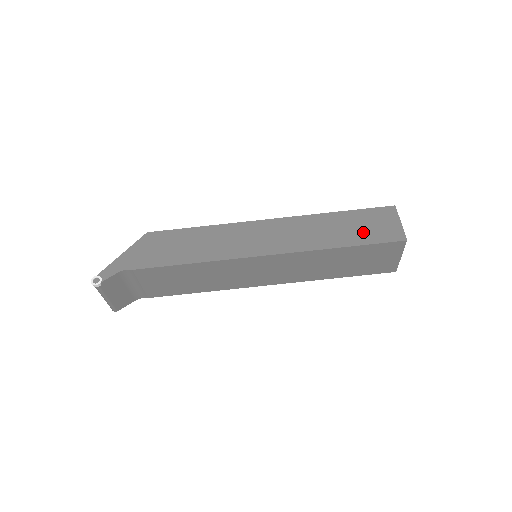
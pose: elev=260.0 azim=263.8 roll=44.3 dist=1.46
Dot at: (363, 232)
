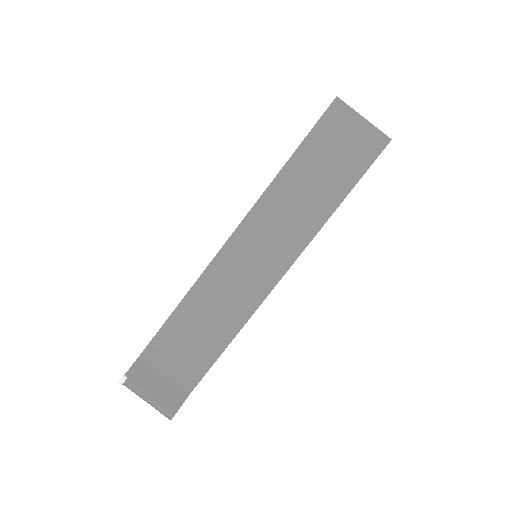
Dot at: occluded
